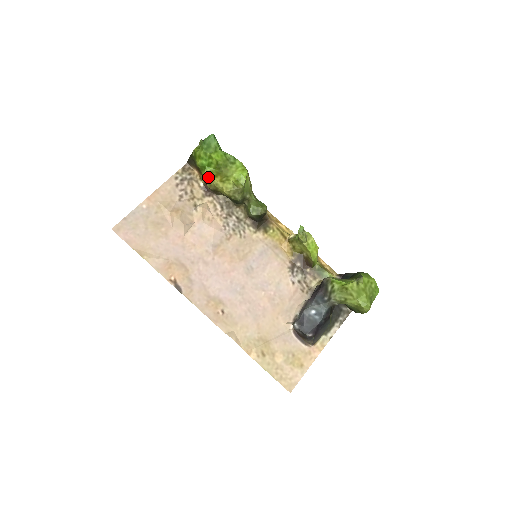
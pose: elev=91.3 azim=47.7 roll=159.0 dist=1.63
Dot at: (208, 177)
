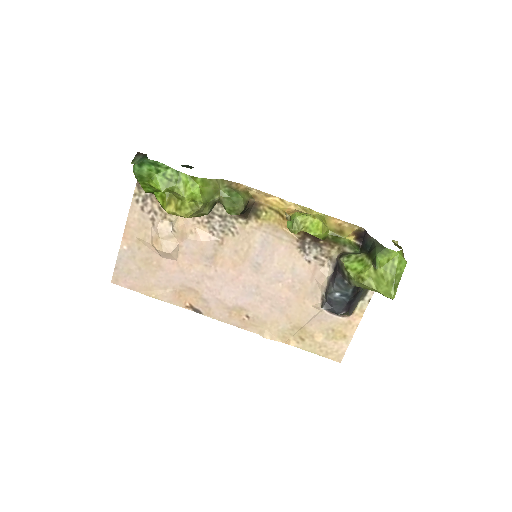
Dot at: (162, 207)
